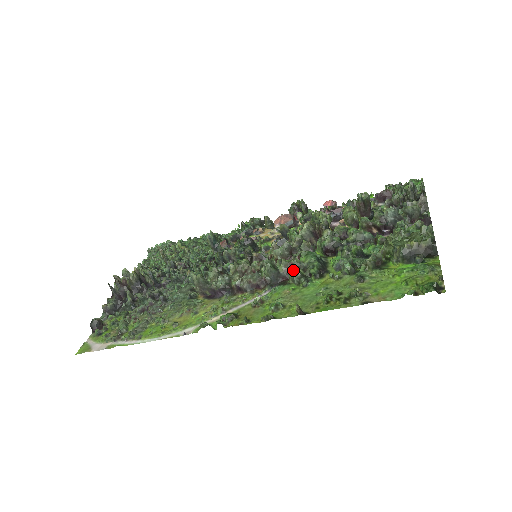
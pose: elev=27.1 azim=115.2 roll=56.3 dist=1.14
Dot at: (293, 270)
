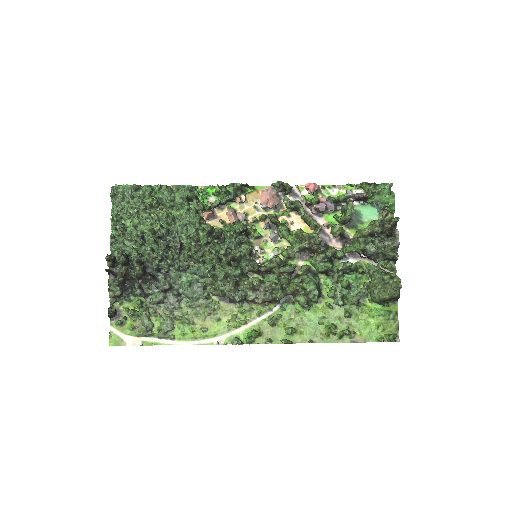
Dot at: (299, 295)
